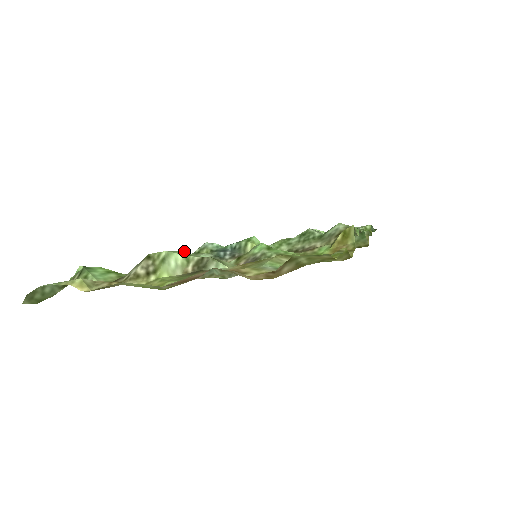
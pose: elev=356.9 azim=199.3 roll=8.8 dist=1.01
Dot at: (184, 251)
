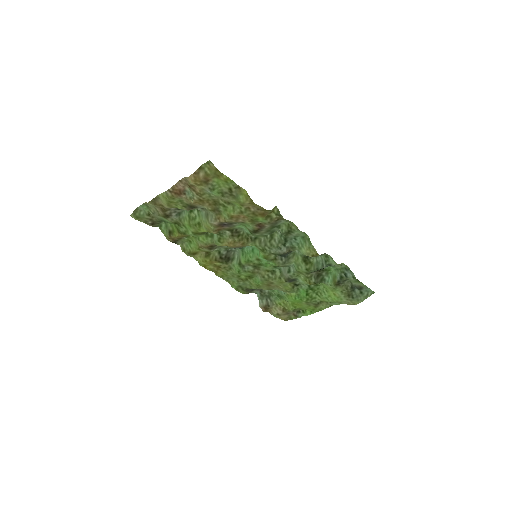
Dot at: (198, 210)
